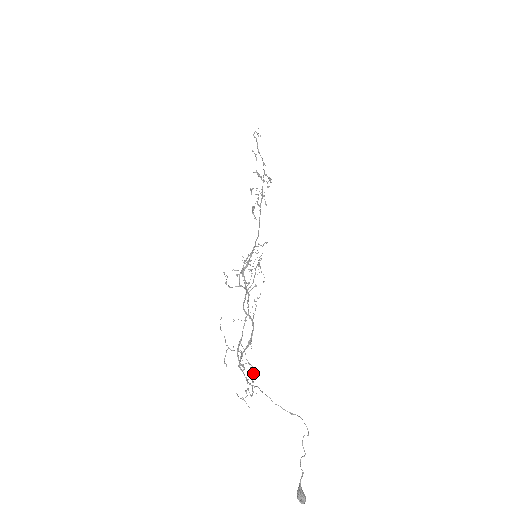
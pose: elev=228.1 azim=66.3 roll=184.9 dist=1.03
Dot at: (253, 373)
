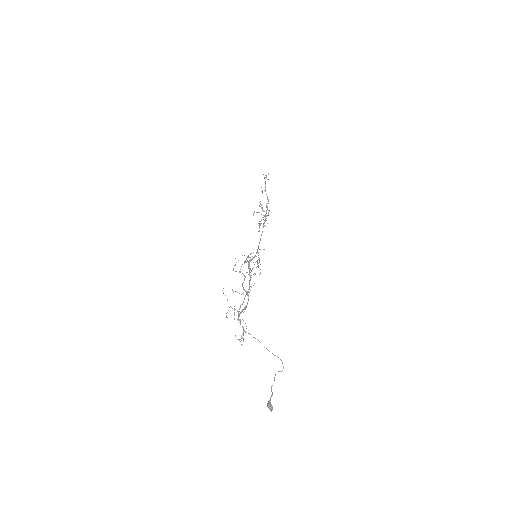
Dot at: occluded
